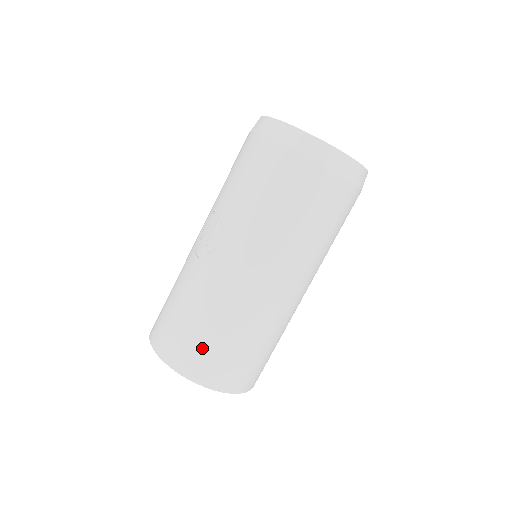
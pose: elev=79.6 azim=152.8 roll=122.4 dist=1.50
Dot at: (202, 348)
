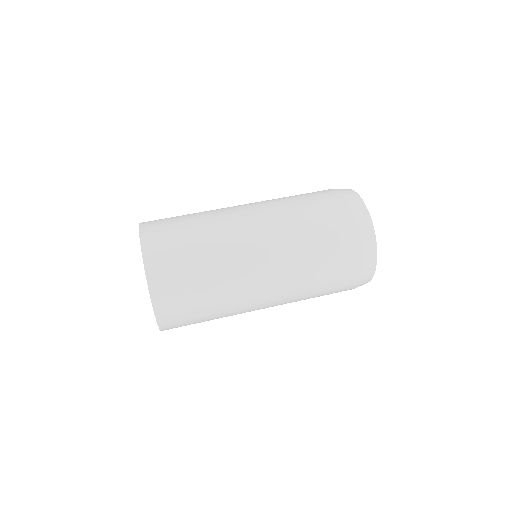
Dot at: (170, 220)
